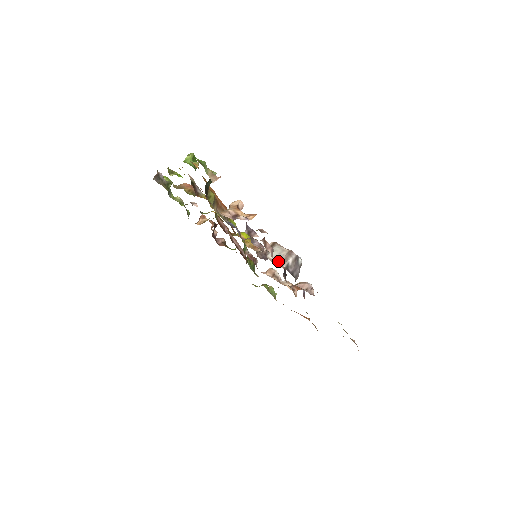
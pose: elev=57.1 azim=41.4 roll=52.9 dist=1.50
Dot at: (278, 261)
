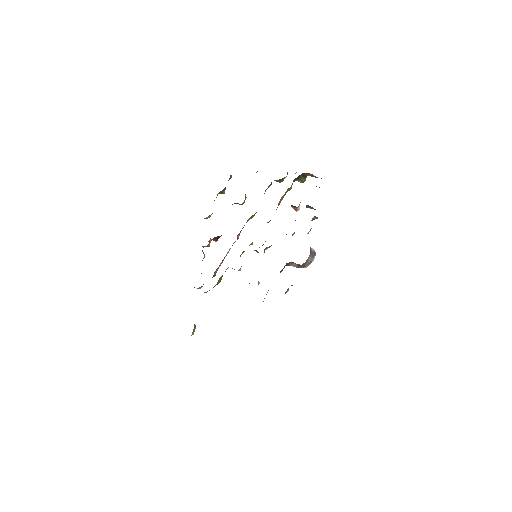
Dot at: occluded
